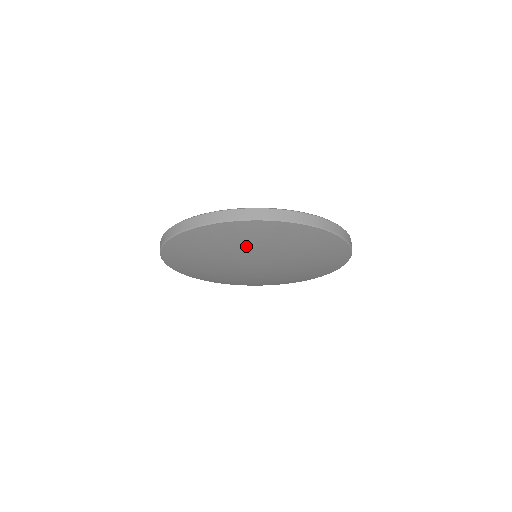
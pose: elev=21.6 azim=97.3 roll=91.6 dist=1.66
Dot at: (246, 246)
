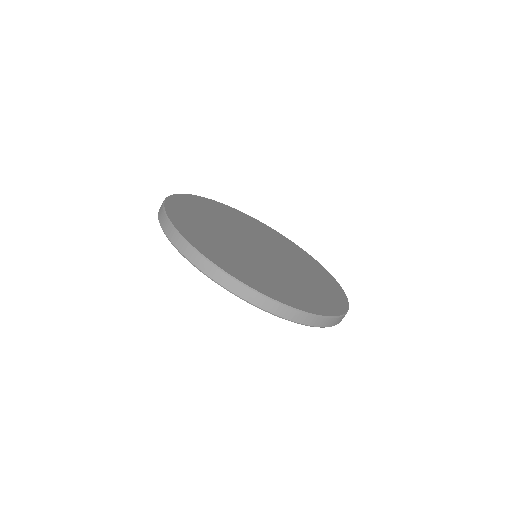
Dot at: occluded
